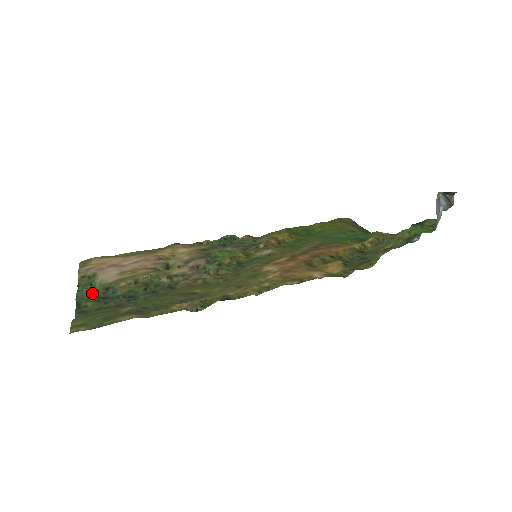
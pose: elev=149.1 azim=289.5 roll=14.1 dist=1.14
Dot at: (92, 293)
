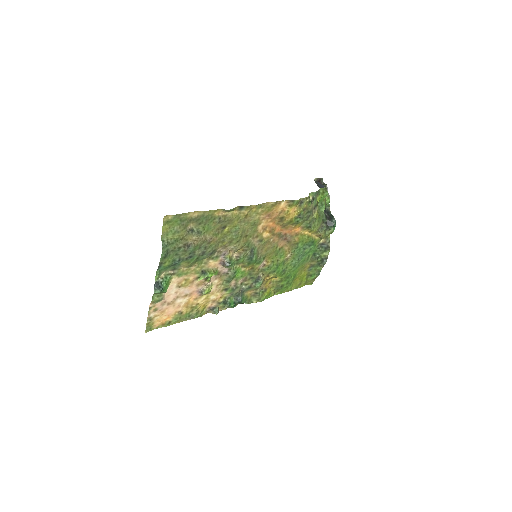
Dot at: (165, 270)
